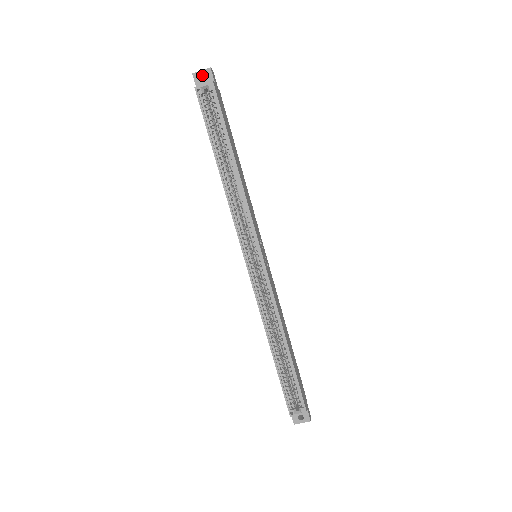
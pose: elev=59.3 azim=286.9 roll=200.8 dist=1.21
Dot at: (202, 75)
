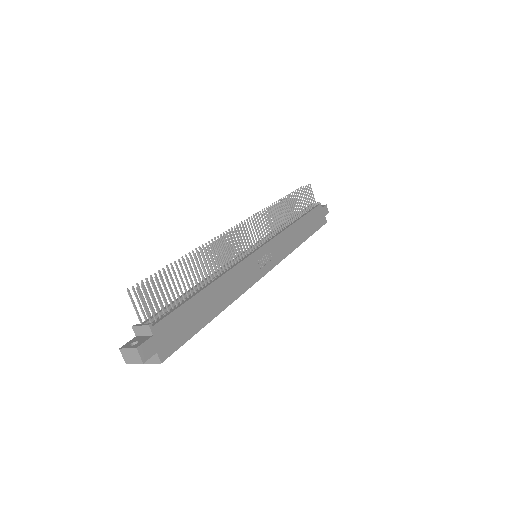
Dot at: (133, 356)
